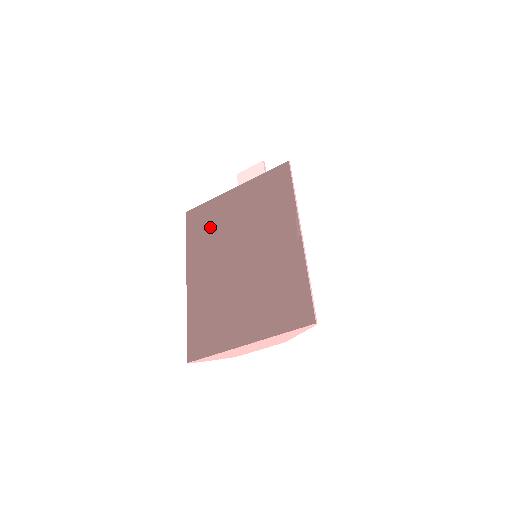
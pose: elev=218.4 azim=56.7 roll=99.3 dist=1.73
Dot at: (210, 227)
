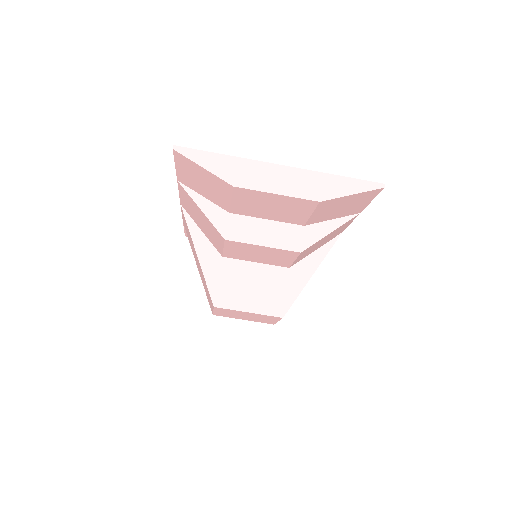
Dot at: occluded
